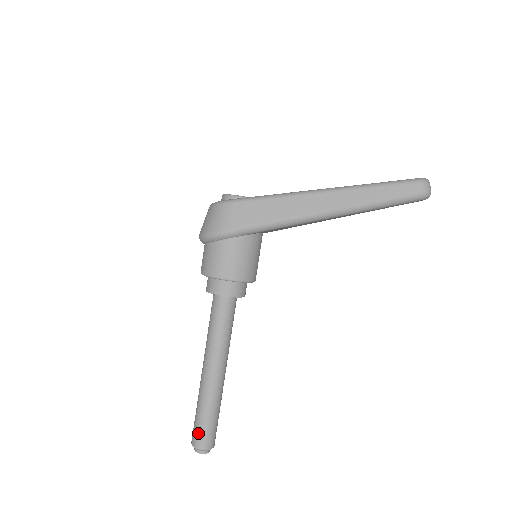
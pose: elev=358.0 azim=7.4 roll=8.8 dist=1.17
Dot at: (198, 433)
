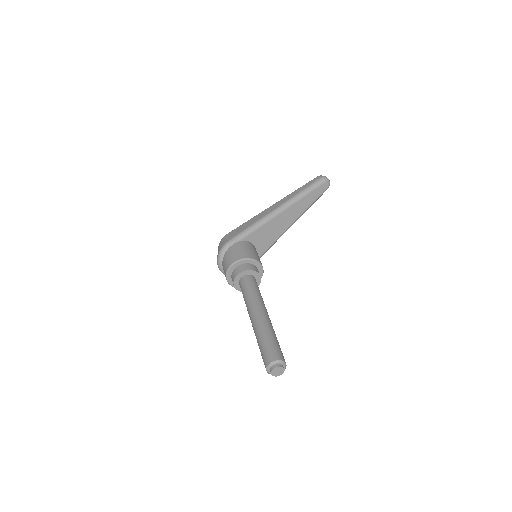
Dot at: (265, 353)
